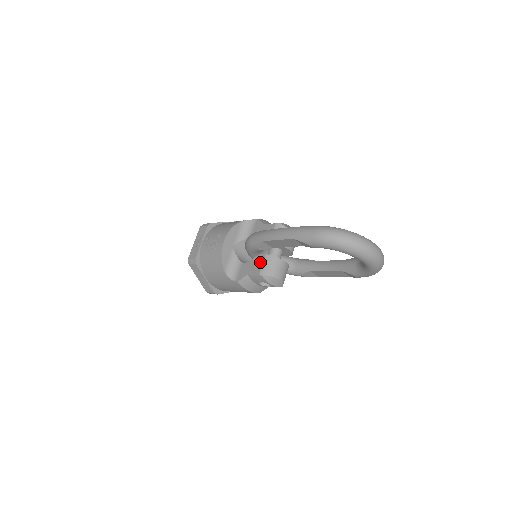
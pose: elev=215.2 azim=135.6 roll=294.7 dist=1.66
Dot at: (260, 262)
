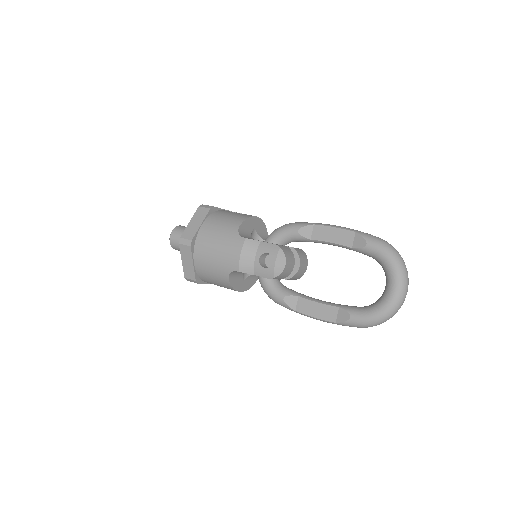
Dot at: occluded
